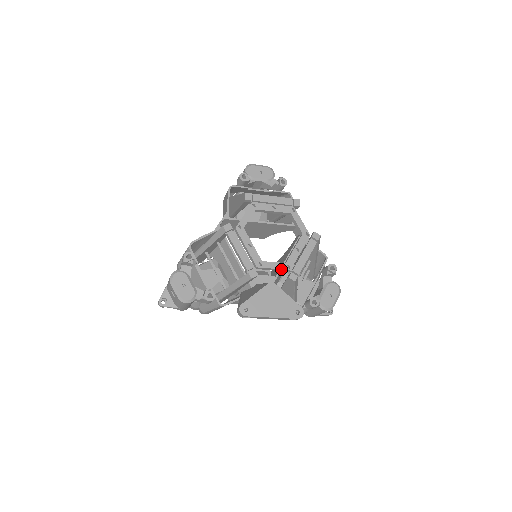
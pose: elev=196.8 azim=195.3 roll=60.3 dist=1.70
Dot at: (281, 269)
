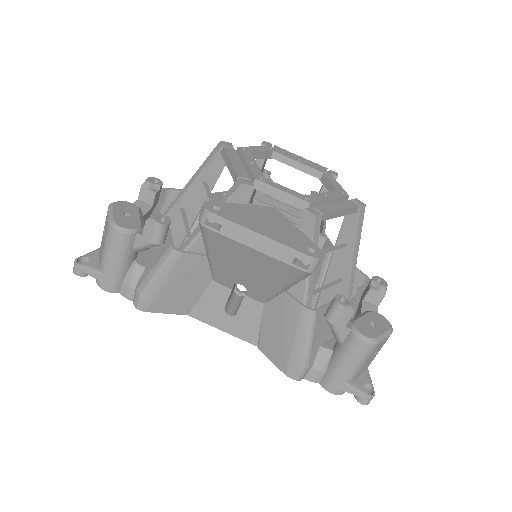
Dot at: (295, 197)
